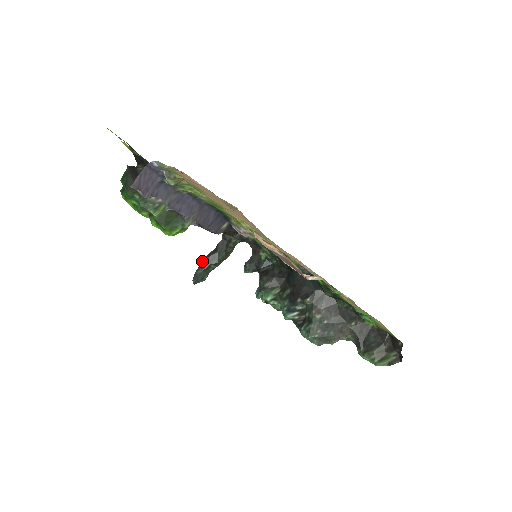
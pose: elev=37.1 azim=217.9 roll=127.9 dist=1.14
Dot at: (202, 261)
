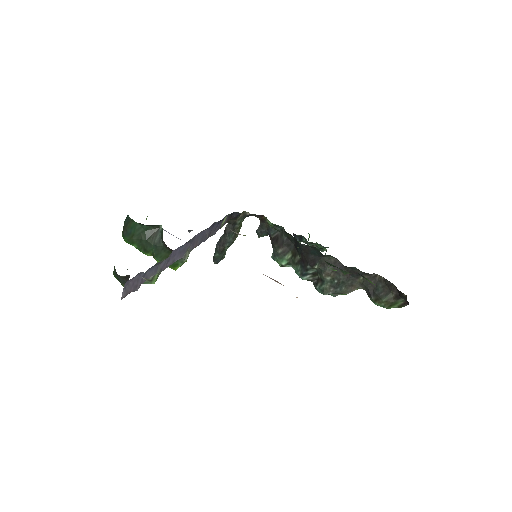
Dot at: (216, 246)
